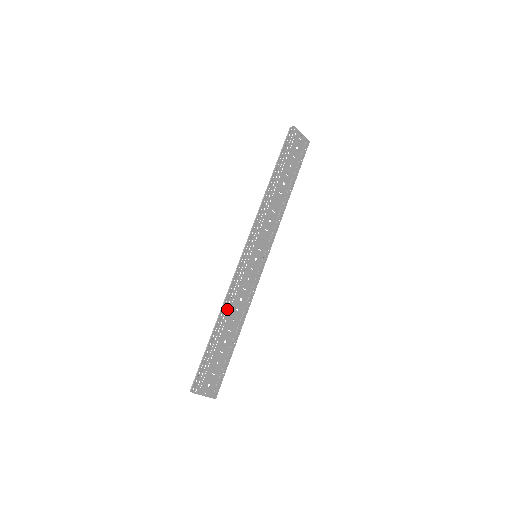
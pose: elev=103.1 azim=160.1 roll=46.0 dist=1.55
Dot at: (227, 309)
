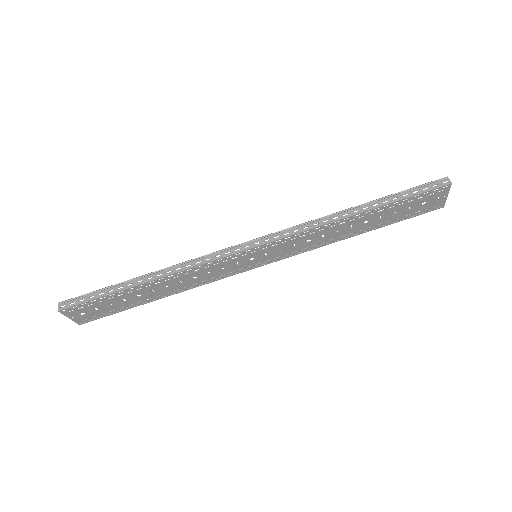
Dot at: (171, 276)
